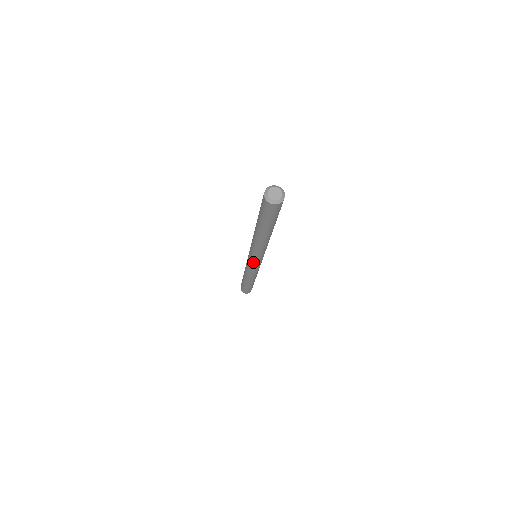
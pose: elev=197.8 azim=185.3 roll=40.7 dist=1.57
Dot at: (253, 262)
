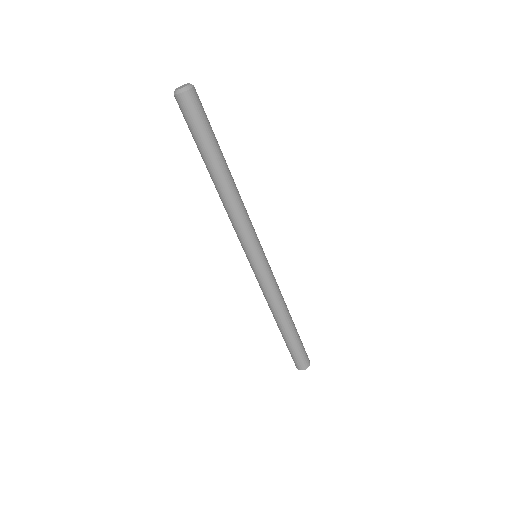
Dot at: (251, 261)
